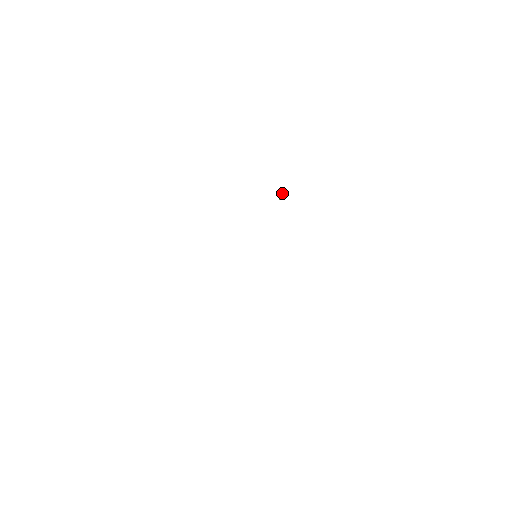
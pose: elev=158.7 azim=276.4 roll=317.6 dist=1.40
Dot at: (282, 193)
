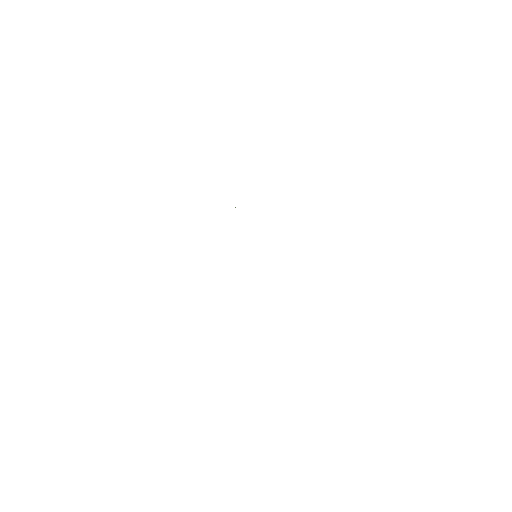
Dot at: occluded
